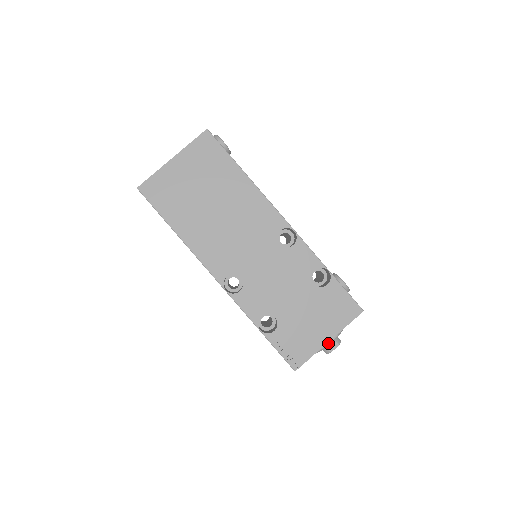
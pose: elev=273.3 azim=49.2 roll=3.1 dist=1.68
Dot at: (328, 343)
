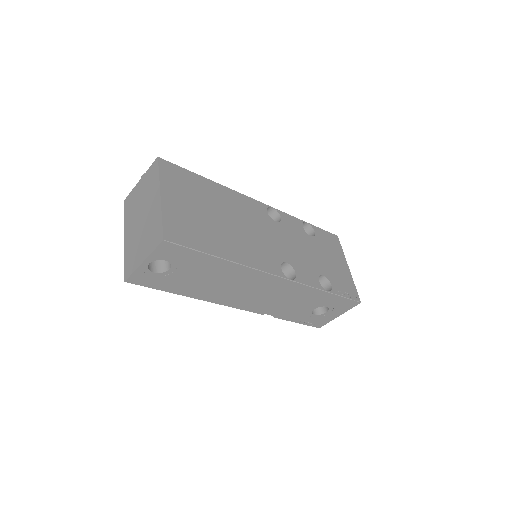
Dot at: occluded
